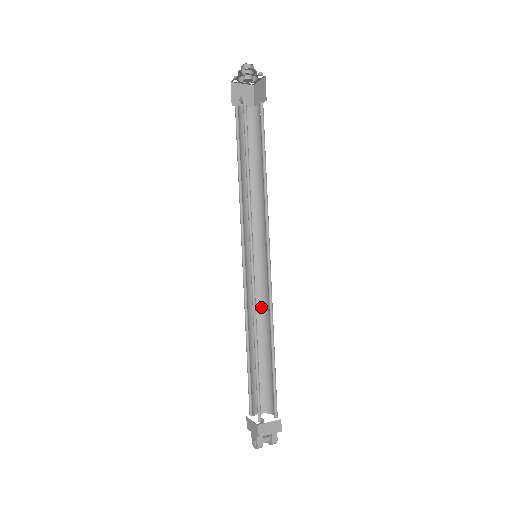
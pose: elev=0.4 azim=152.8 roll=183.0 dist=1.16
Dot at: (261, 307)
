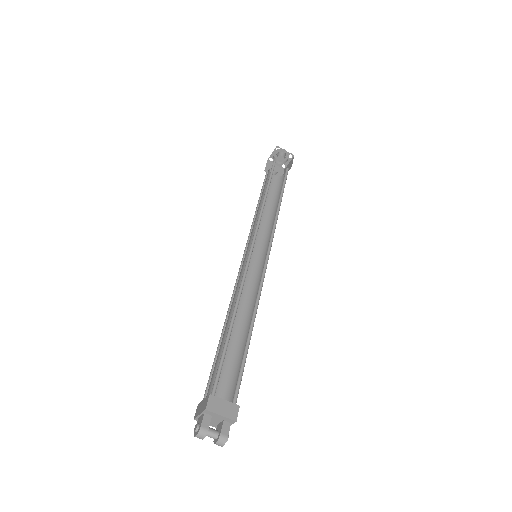
Dot at: (249, 303)
